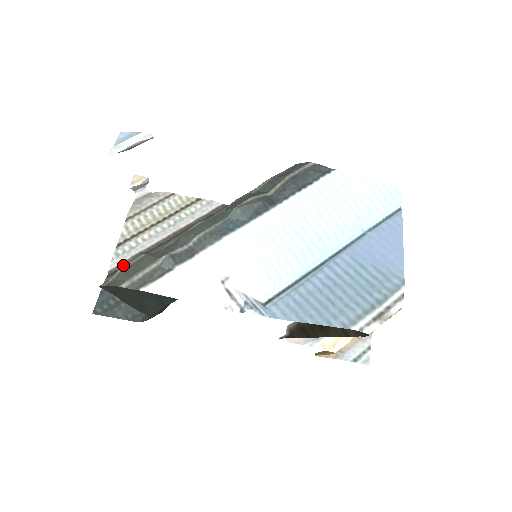
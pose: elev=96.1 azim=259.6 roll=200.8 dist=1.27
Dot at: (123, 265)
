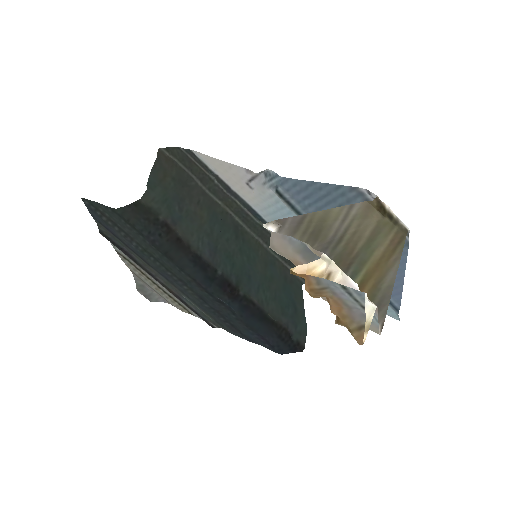
Dot at: (114, 245)
